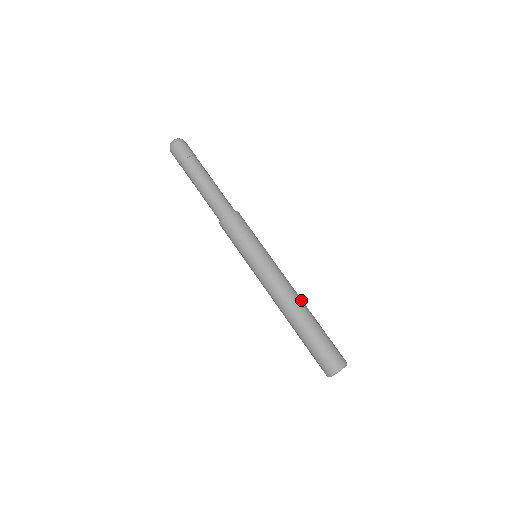
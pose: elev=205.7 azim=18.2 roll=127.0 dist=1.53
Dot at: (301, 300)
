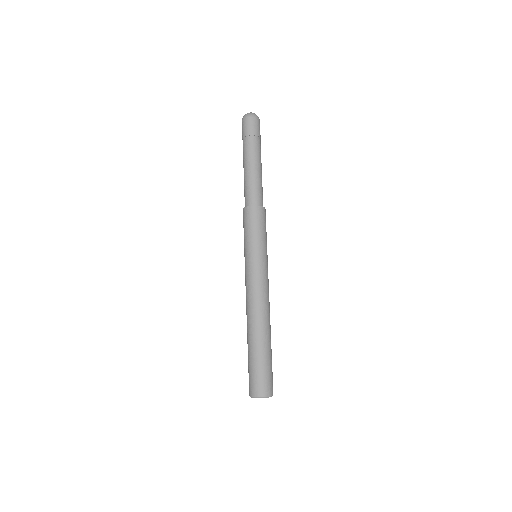
Dot at: occluded
